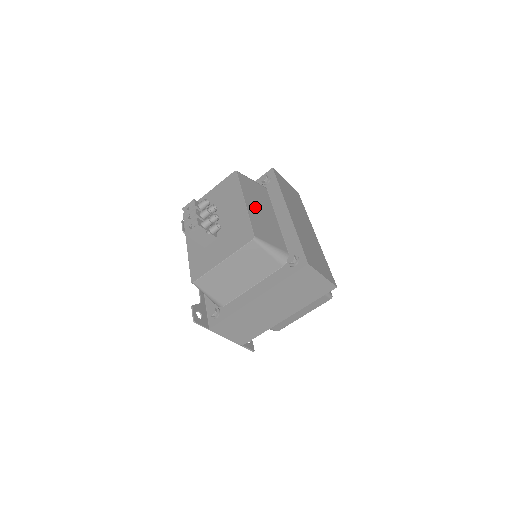
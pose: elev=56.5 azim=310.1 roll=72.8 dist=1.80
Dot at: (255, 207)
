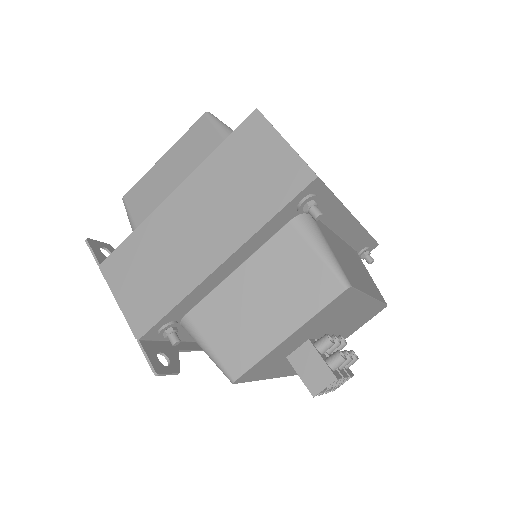
Dot at: occluded
